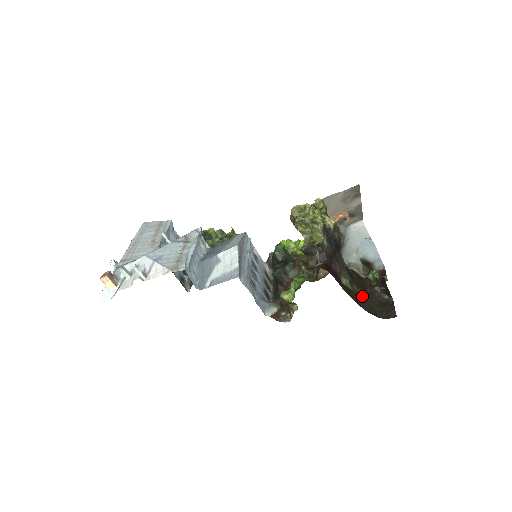
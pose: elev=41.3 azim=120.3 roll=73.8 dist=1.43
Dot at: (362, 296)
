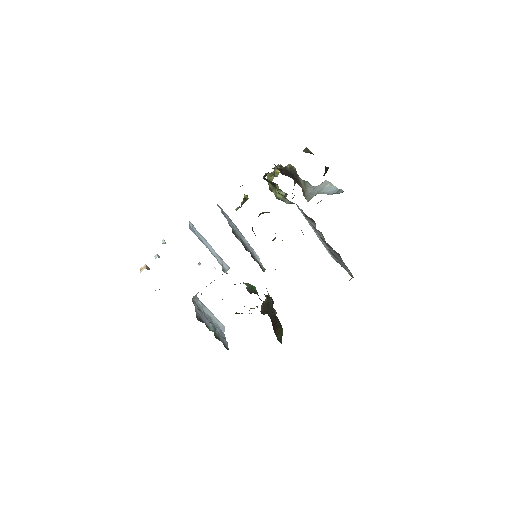
Dot at: occluded
